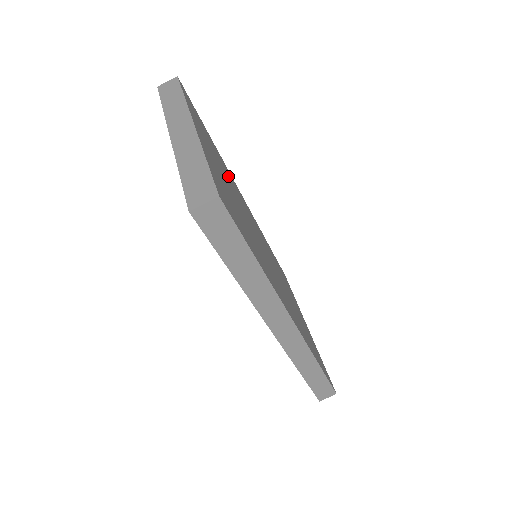
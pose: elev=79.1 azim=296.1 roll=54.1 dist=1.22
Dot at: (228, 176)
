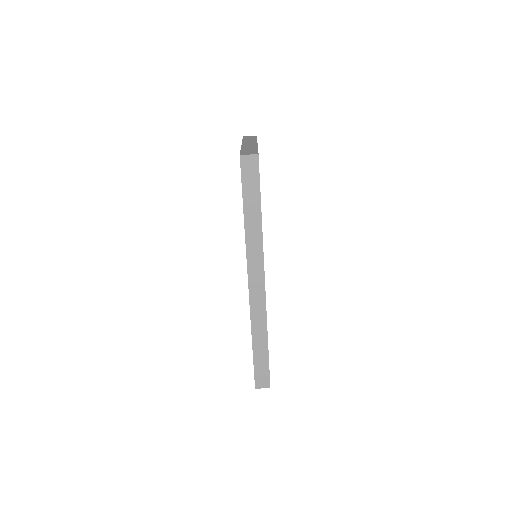
Dot at: occluded
